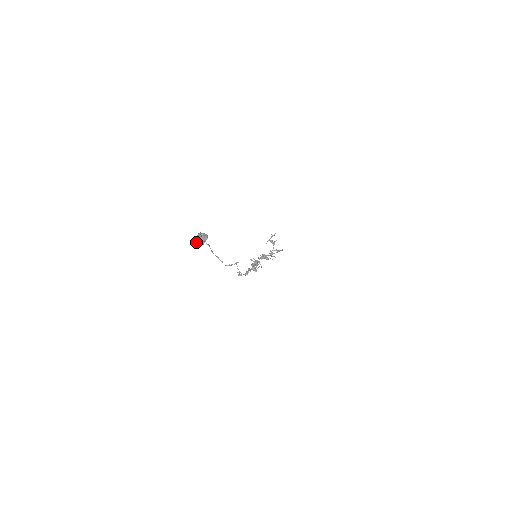
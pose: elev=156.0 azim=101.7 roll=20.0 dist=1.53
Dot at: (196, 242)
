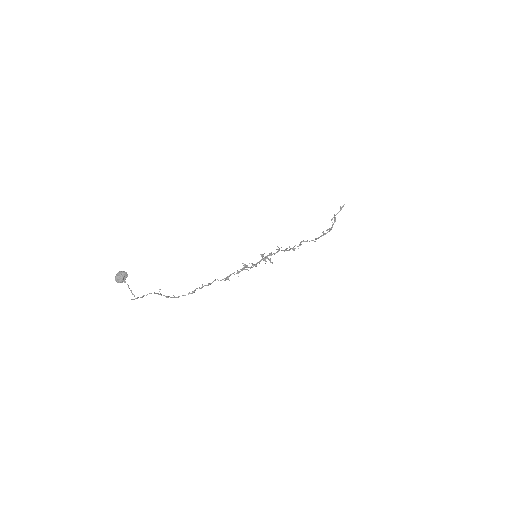
Dot at: (116, 281)
